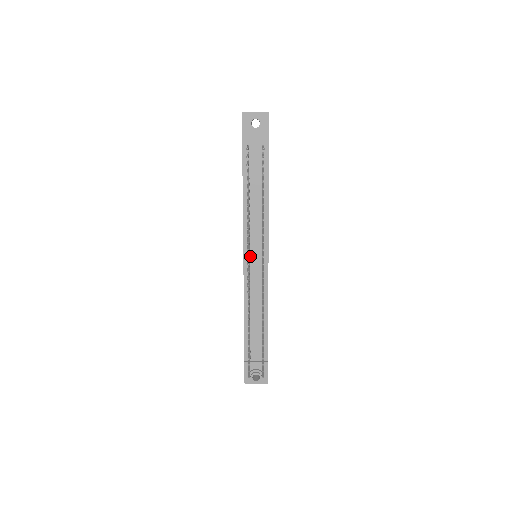
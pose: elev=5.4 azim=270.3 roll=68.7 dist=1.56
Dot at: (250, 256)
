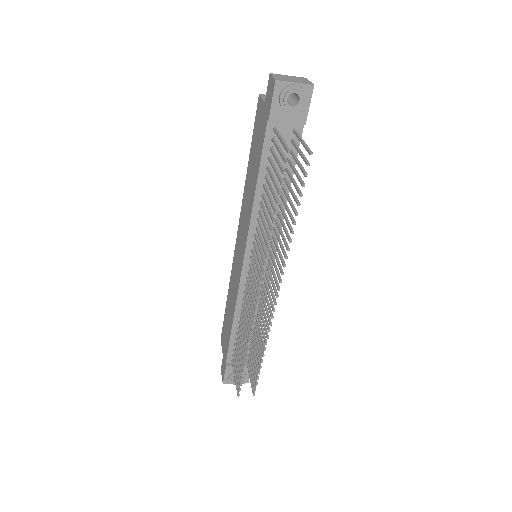
Dot at: occluded
